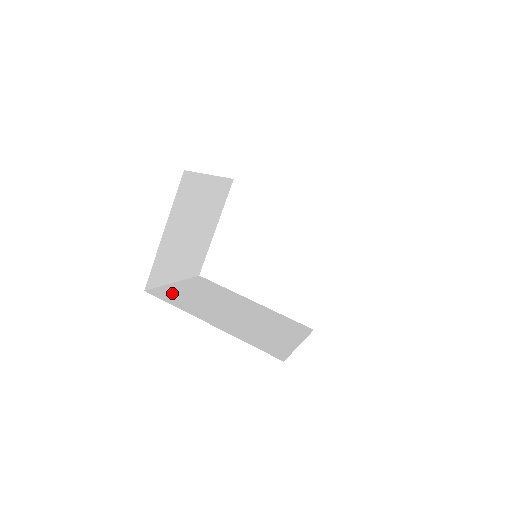
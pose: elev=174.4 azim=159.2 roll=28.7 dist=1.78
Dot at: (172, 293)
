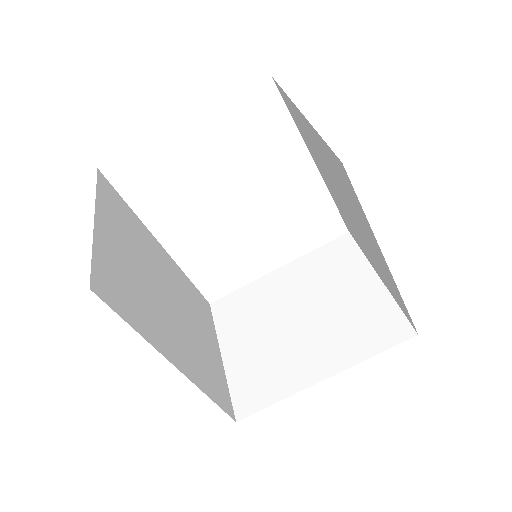
Dot at: (113, 274)
